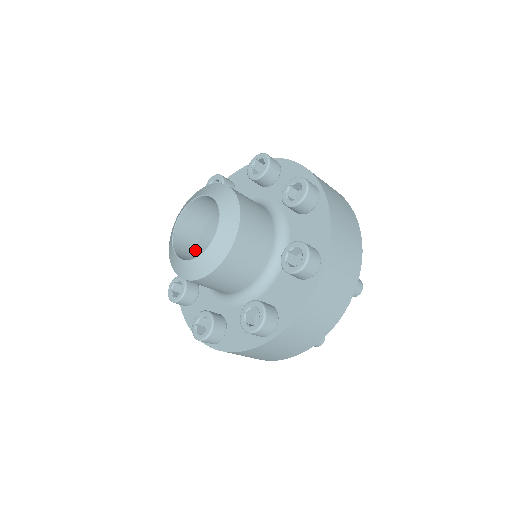
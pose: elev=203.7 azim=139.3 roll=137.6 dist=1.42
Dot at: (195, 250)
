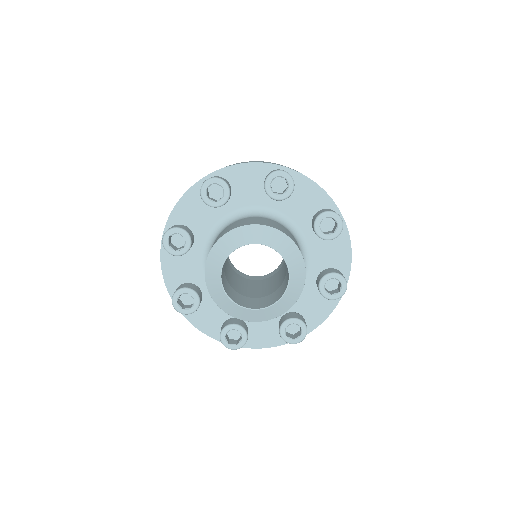
Dot at: occluded
